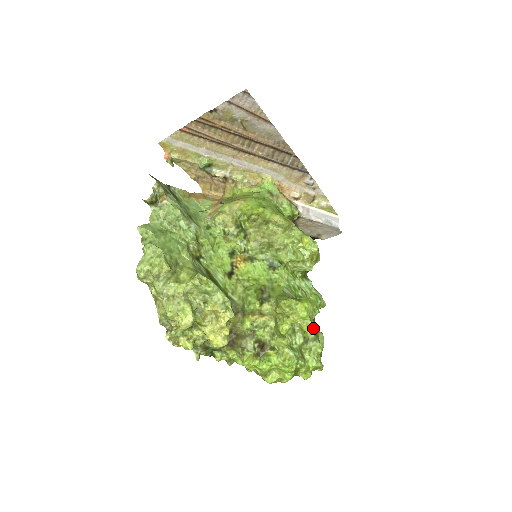
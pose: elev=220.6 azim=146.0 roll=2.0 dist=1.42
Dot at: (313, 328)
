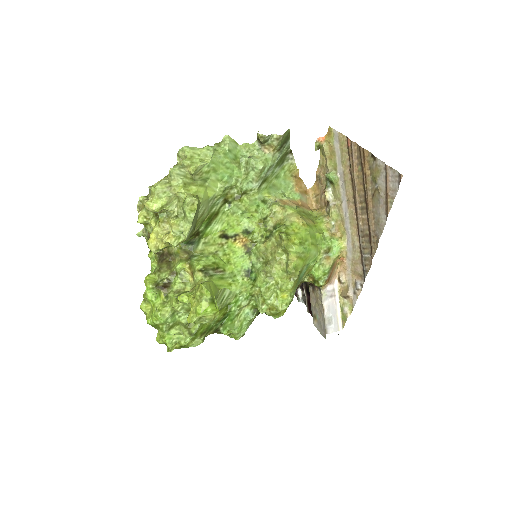
Dot at: (202, 330)
